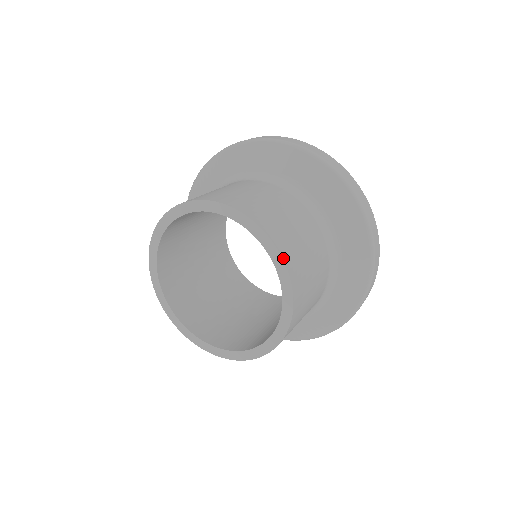
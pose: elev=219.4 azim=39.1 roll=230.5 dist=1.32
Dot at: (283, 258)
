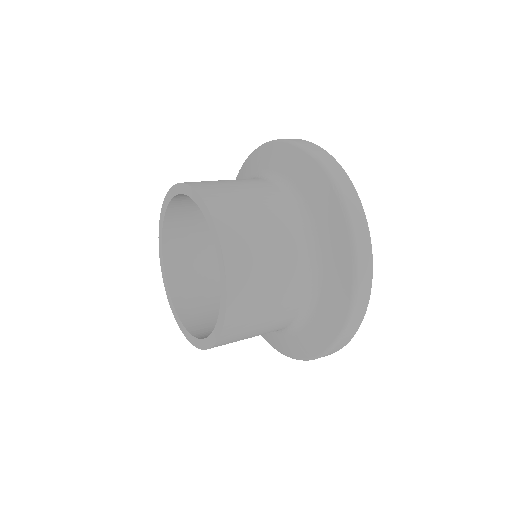
Dot at: (195, 189)
